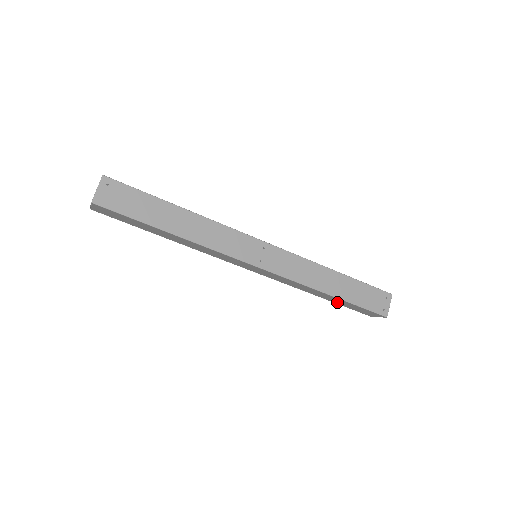
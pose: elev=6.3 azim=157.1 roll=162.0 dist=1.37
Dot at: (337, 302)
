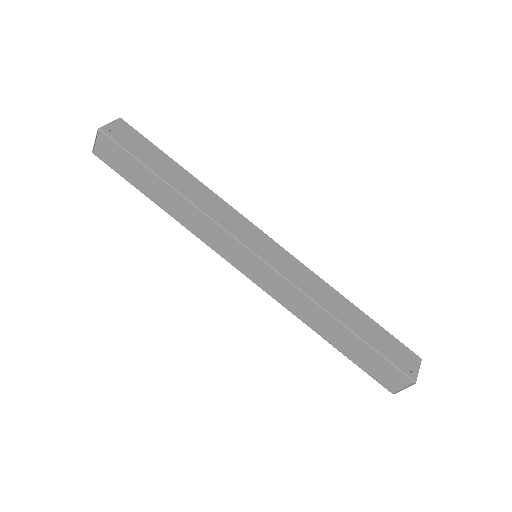
Dot at: (348, 350)
